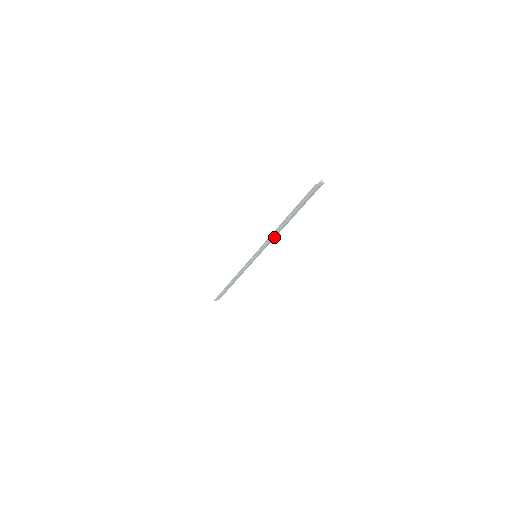
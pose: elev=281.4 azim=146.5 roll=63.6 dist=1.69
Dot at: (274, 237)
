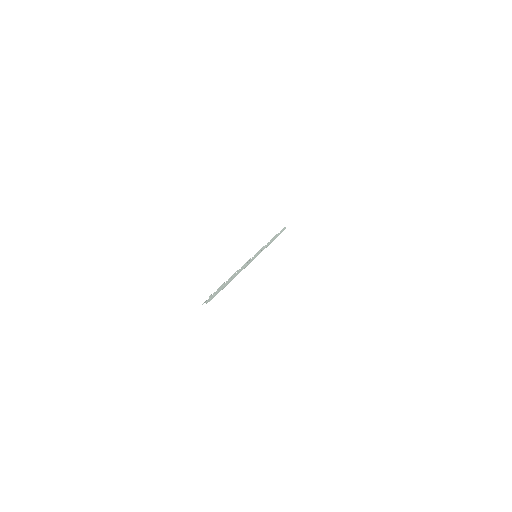
Dot at: (245, 267)
